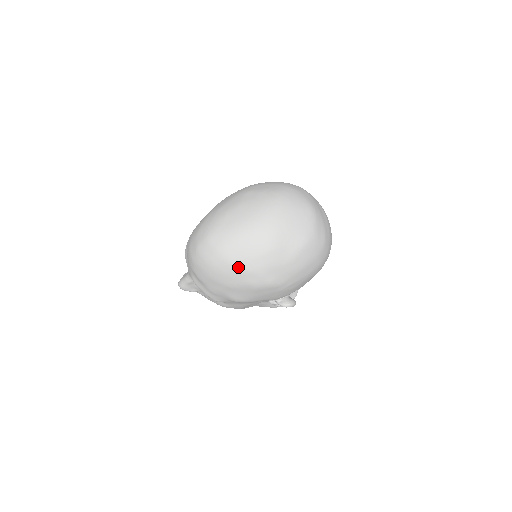
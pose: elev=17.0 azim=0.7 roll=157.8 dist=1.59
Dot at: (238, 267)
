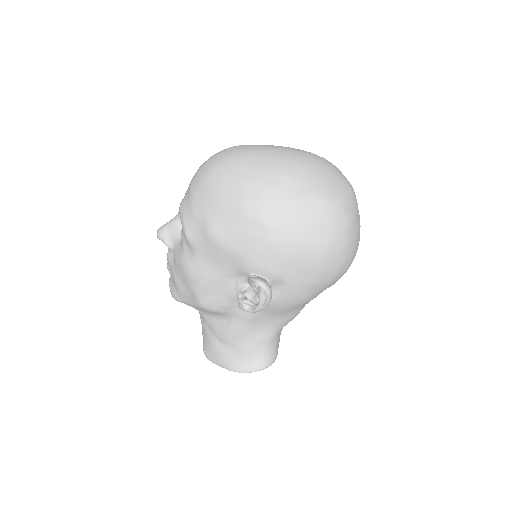
Dot at: (242, 174)
